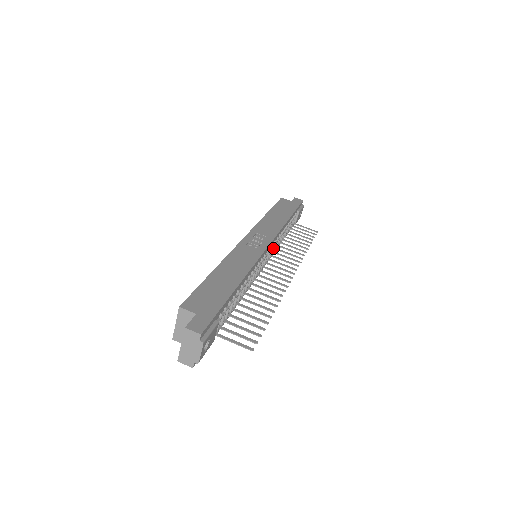
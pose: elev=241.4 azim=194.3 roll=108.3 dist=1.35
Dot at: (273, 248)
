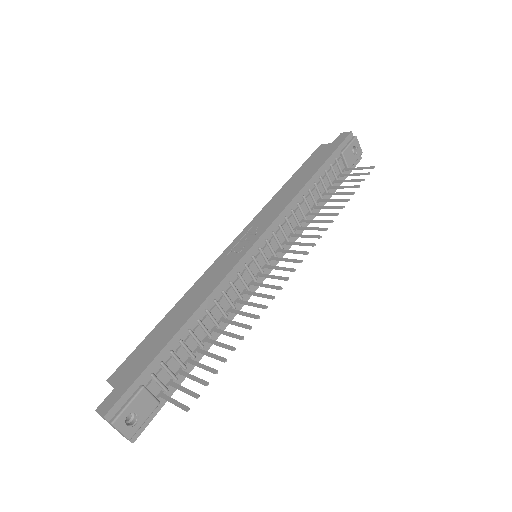
Dot at: (283, 233)
